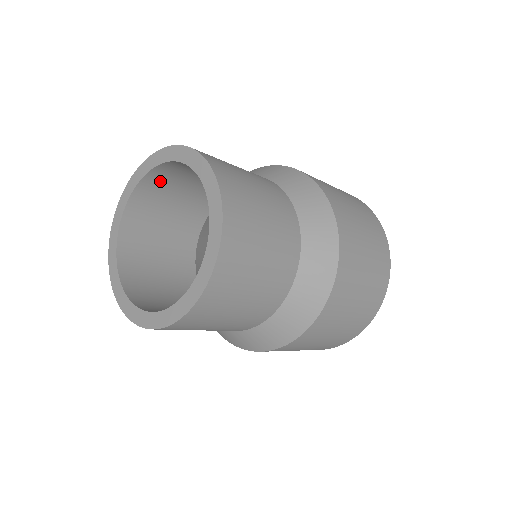
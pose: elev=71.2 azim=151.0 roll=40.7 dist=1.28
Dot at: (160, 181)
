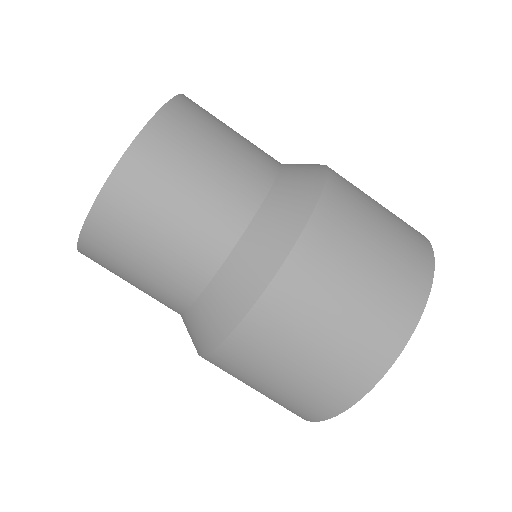
Dot at: occluded
